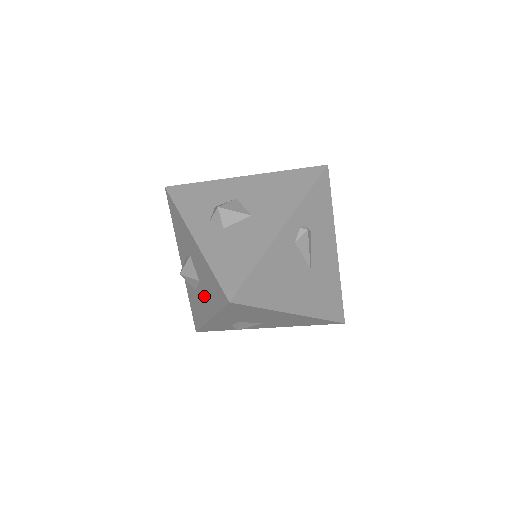
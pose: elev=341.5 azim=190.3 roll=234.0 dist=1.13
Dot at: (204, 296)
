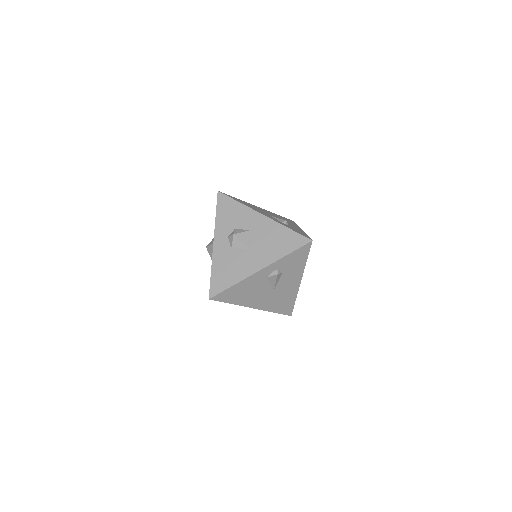
Dot at: occluded
